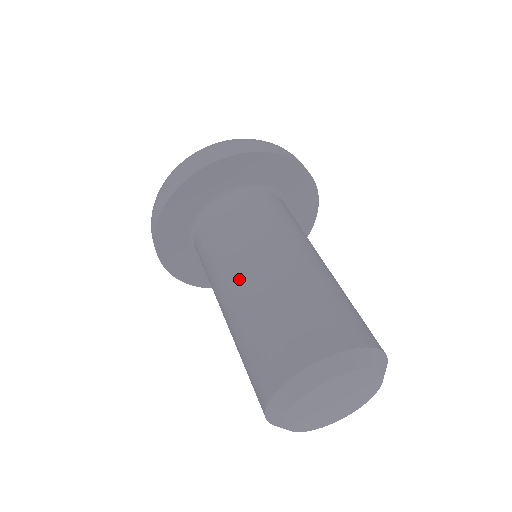
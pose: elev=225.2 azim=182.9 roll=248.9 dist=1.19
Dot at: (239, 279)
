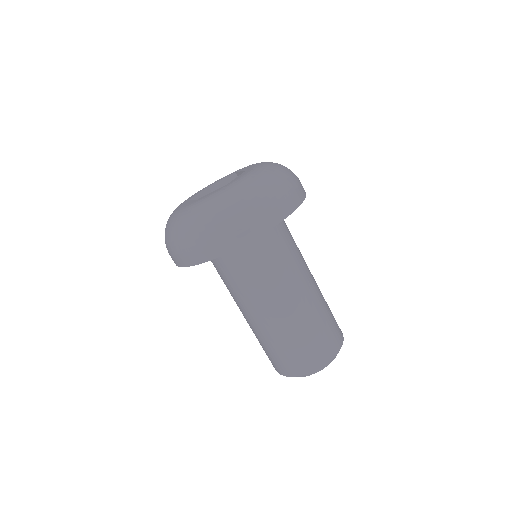
Dot at: (300, 293)
